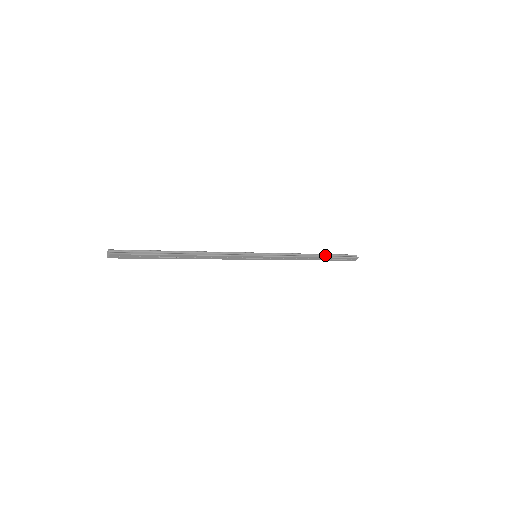
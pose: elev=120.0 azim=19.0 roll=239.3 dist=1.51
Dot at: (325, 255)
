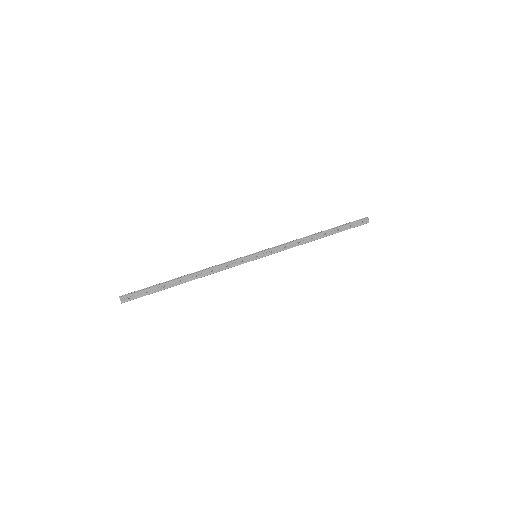
Dot at: (329, 230)
